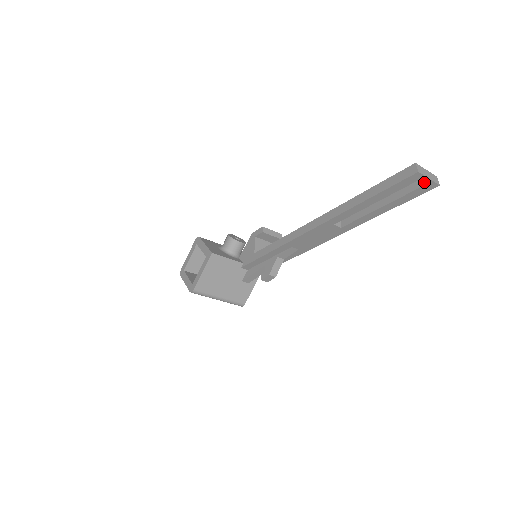
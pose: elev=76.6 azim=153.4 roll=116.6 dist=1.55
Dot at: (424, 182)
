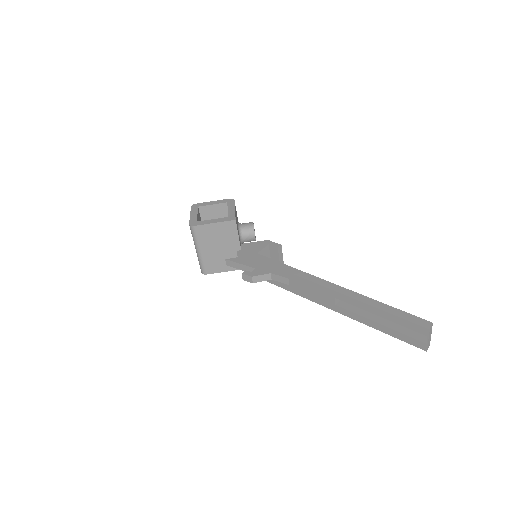
Dot at: (421, 339)
